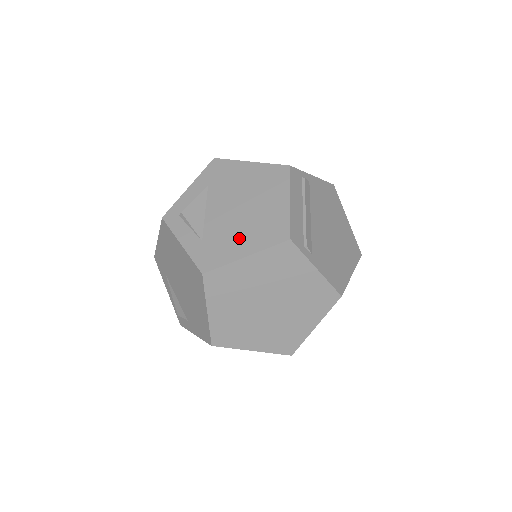
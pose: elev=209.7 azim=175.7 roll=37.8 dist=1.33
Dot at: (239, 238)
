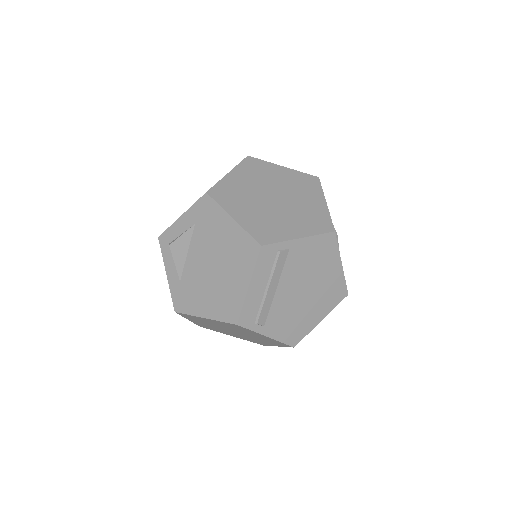
Dot at: (204, 298)
